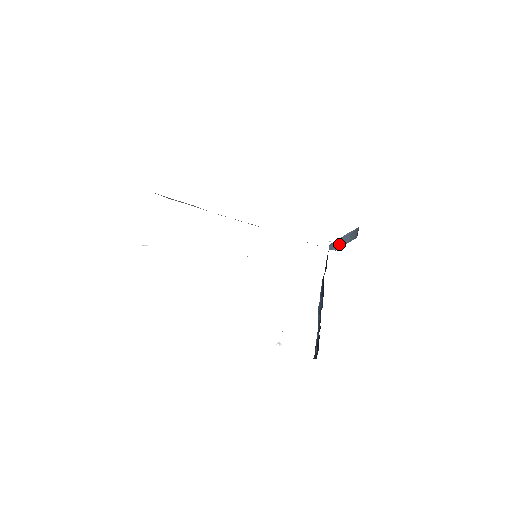
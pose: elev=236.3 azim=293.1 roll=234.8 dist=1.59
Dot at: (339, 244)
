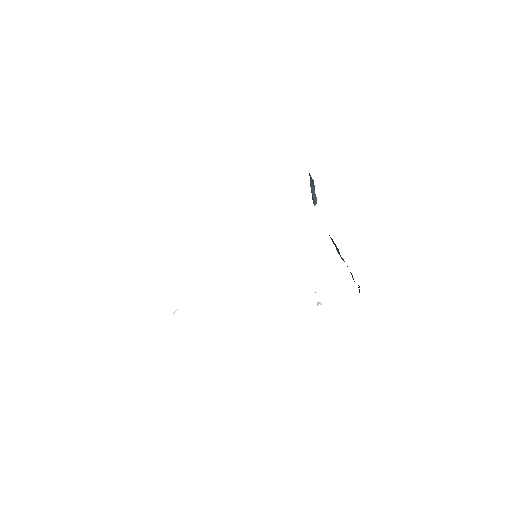
Dot at: (314, 197)
